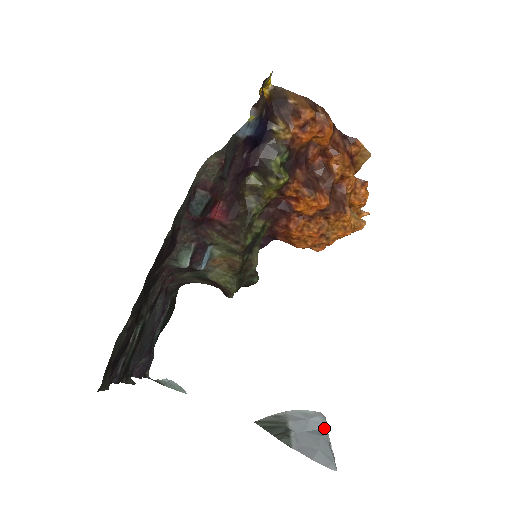
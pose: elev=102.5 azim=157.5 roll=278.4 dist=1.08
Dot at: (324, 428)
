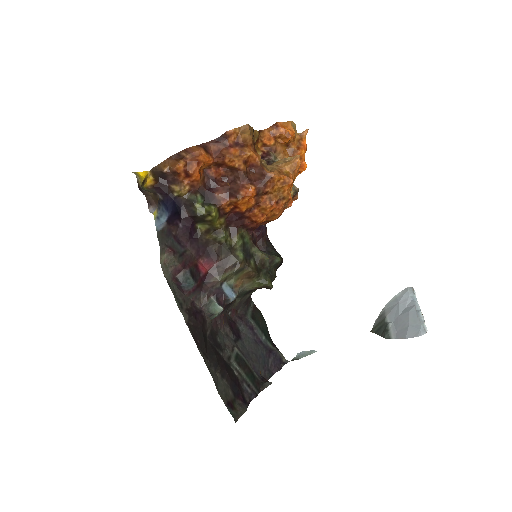
Dot at: (412, 300)
